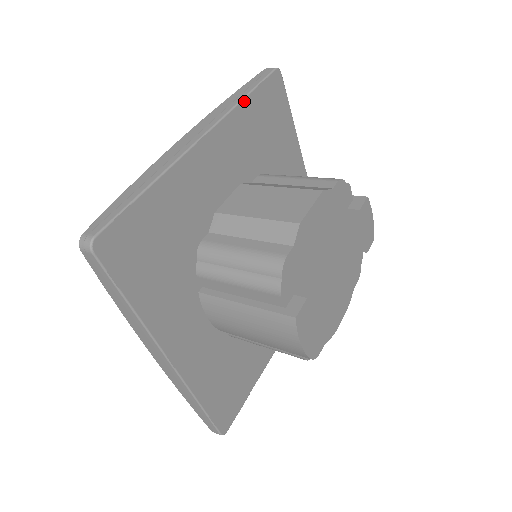
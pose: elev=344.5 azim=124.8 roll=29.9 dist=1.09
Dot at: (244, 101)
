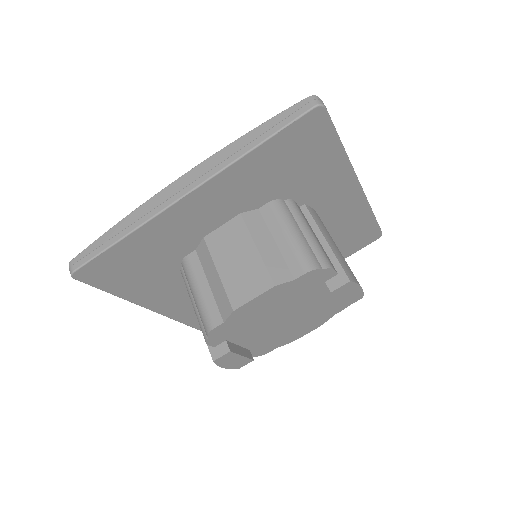
Dot at: (251, 153)
